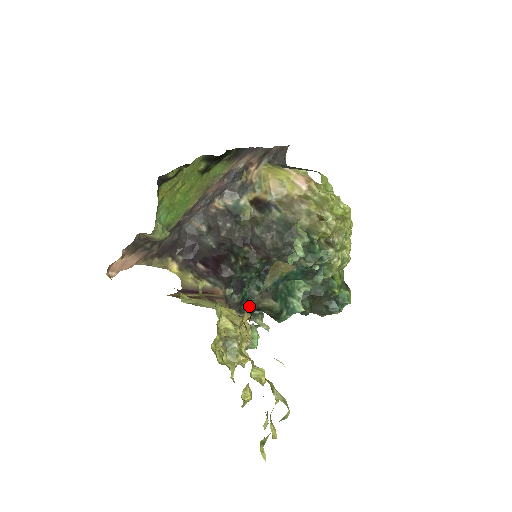
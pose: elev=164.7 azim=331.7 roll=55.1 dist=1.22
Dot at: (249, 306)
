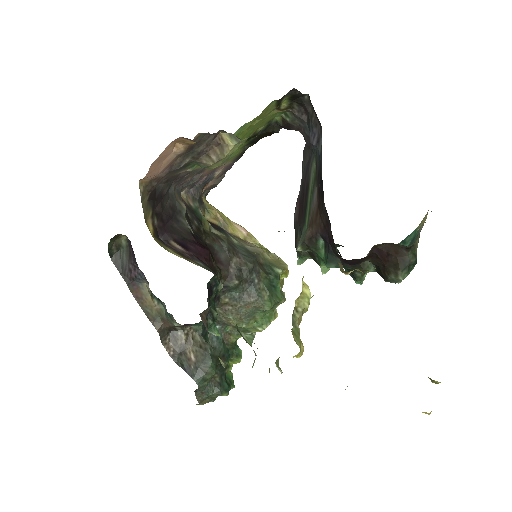
Dot at: (366, 257)
